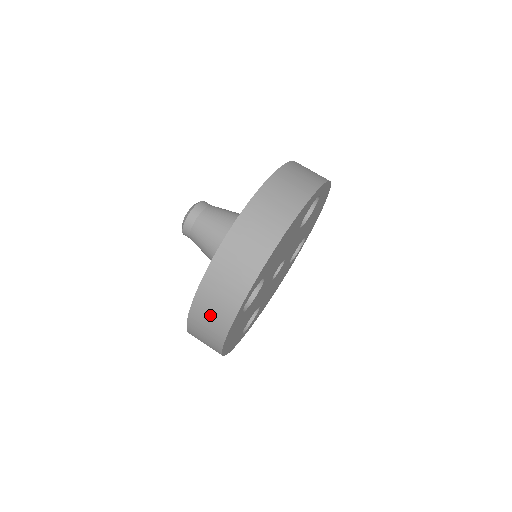
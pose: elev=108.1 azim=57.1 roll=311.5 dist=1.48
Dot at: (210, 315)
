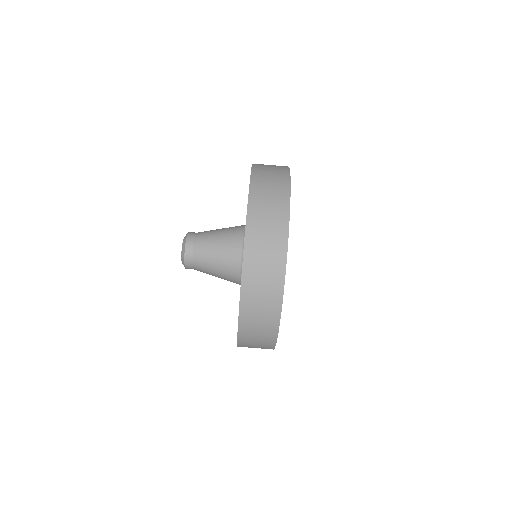
Dot at: (256, 341)
